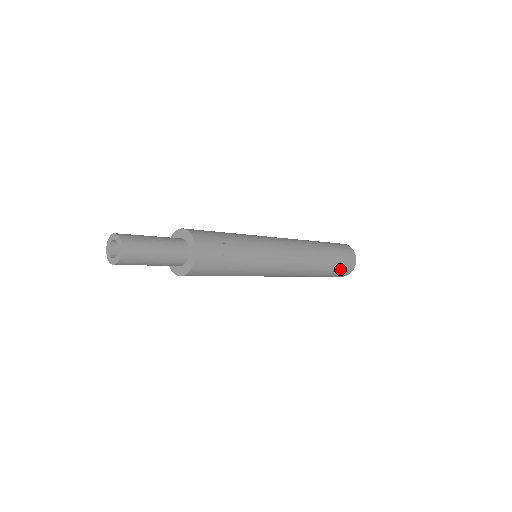
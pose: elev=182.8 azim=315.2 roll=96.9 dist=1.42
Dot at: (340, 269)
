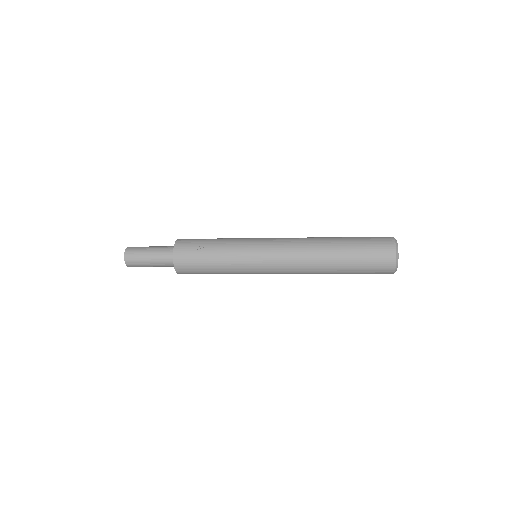
Dot at: (369, 263)
